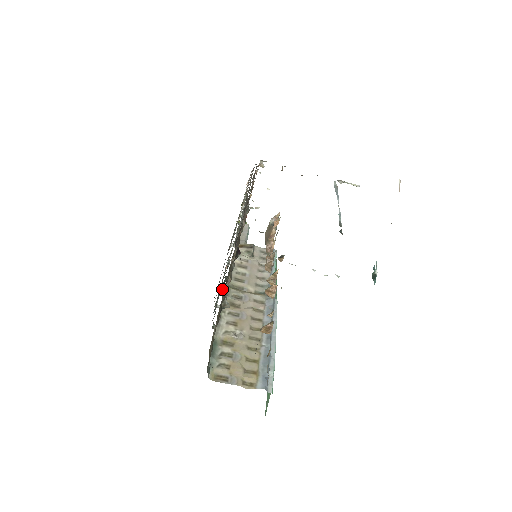
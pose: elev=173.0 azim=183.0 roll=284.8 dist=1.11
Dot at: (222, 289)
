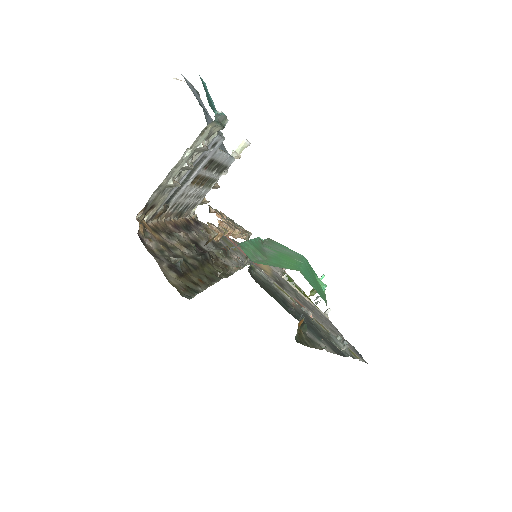
Dot at: (338, 338)
